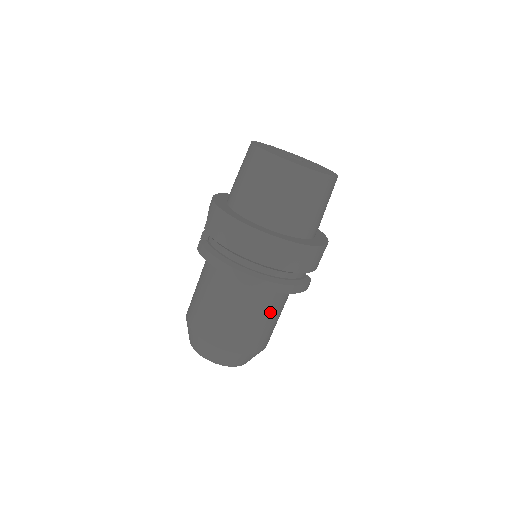
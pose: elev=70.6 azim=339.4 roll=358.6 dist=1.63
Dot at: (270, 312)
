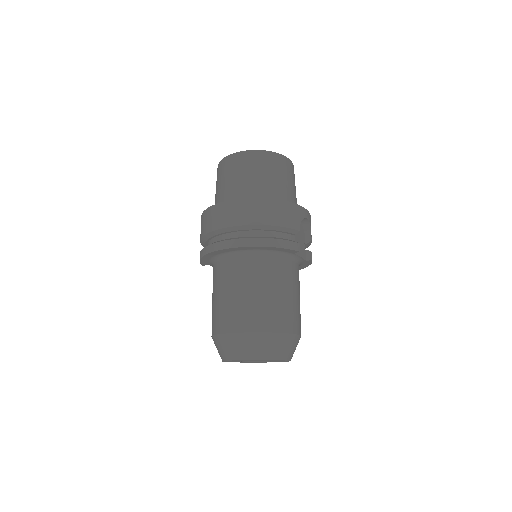
Dot at: (265, 281)
